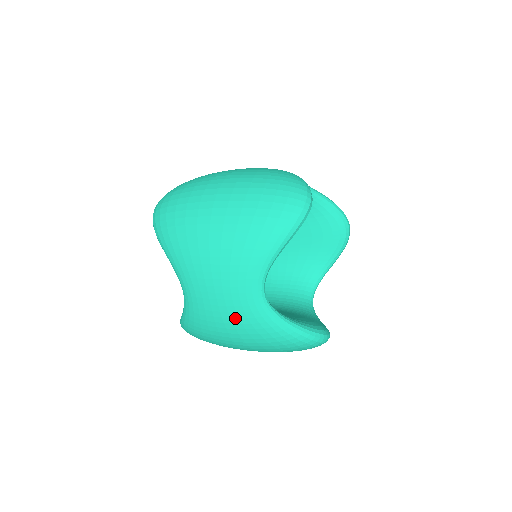
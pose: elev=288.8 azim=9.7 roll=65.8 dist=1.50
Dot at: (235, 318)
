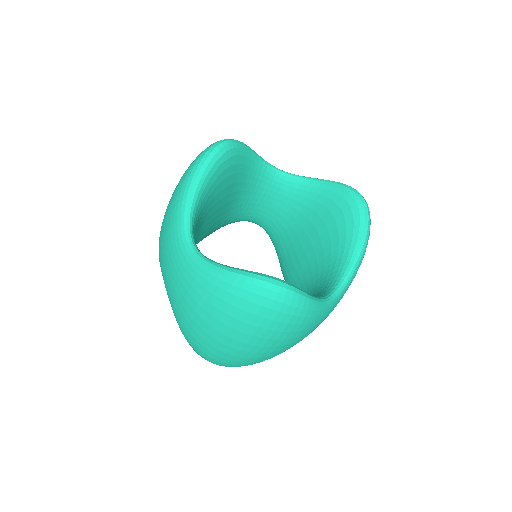
Dot at: (179, 282)
